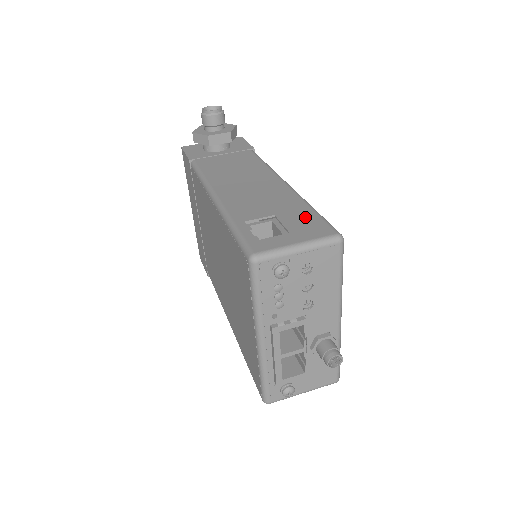
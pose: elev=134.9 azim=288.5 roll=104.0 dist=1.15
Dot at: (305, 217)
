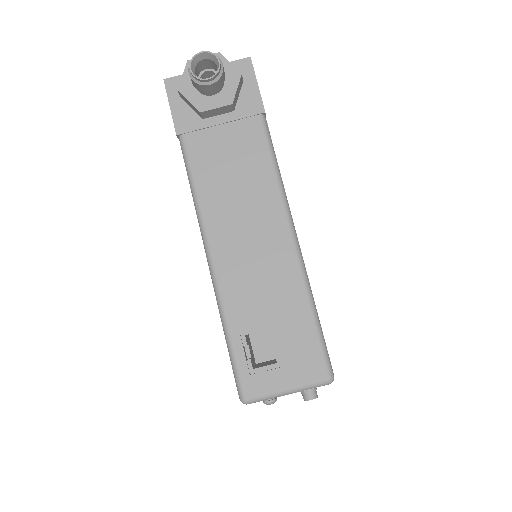
Dot at: (303, 337)
